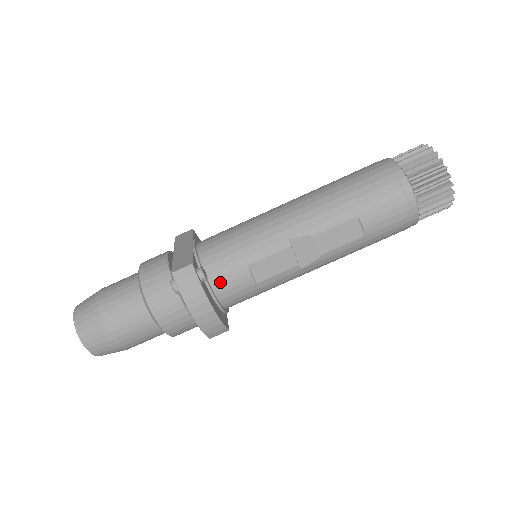
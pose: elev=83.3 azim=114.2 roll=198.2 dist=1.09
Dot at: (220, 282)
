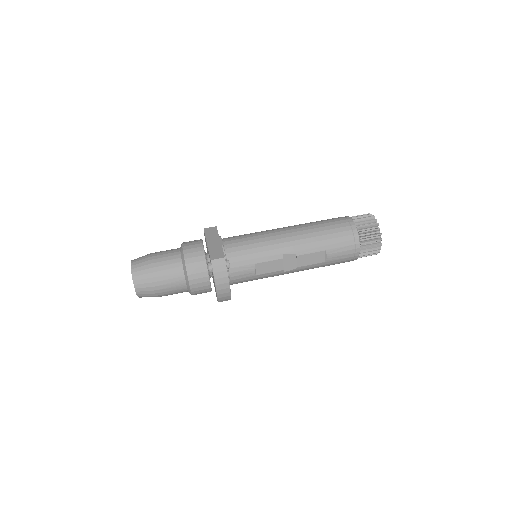
Dot at: (235, 270)
